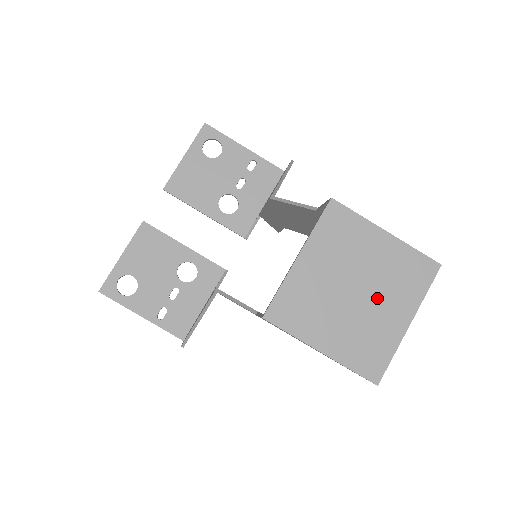
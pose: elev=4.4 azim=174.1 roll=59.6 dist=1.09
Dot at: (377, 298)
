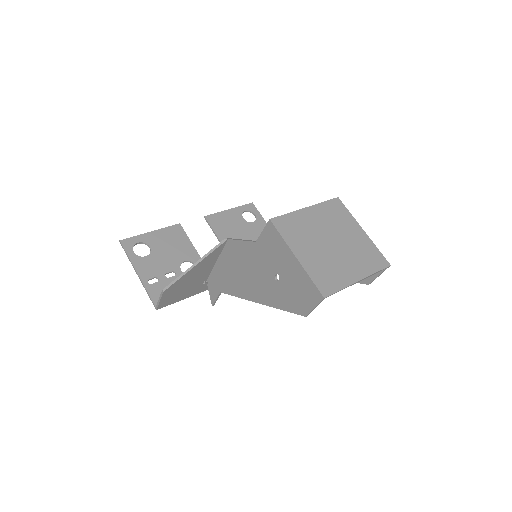
Dot at: (344, 255)
